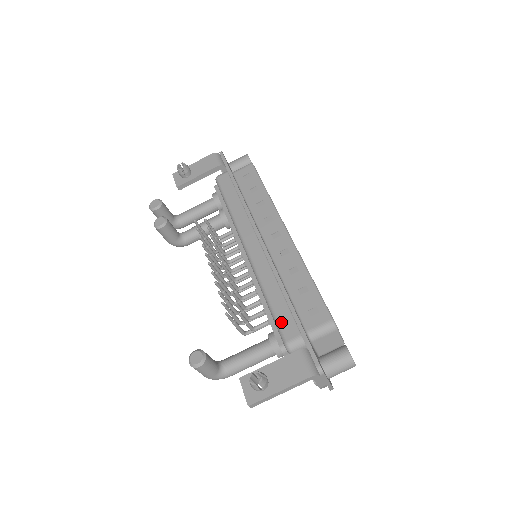
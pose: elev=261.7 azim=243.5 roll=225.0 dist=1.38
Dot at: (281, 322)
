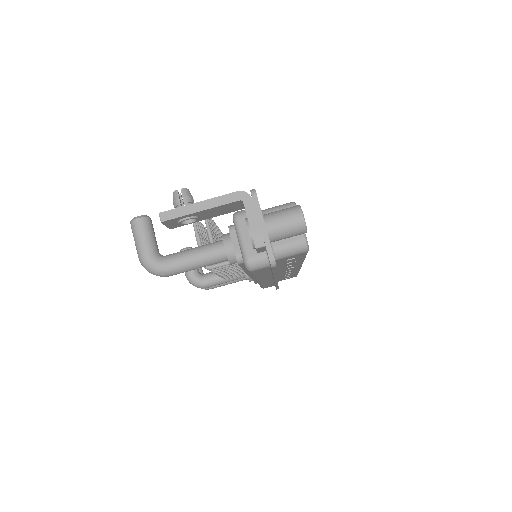
Dot at: occluded
